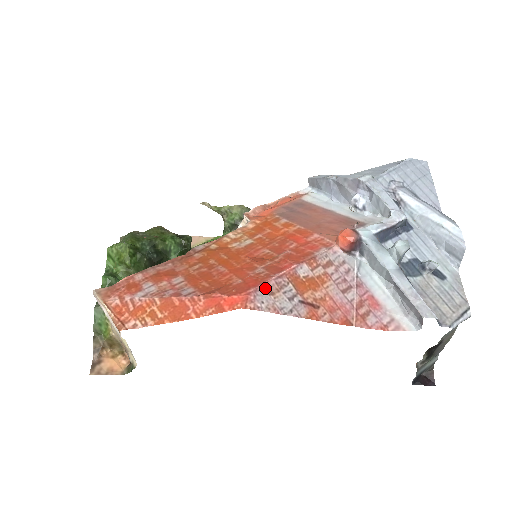
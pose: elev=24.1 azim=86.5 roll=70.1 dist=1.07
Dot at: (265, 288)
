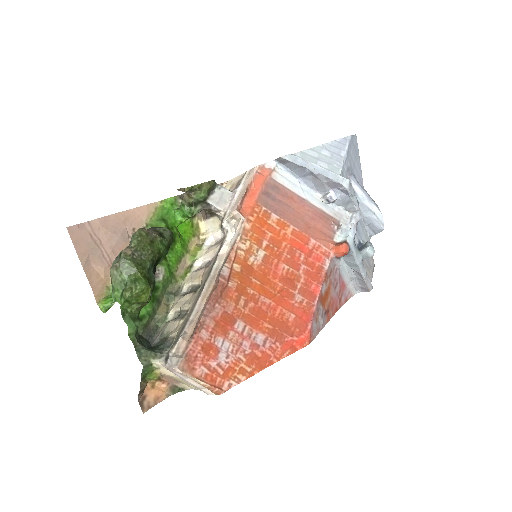
Dot at: (314, 319)
